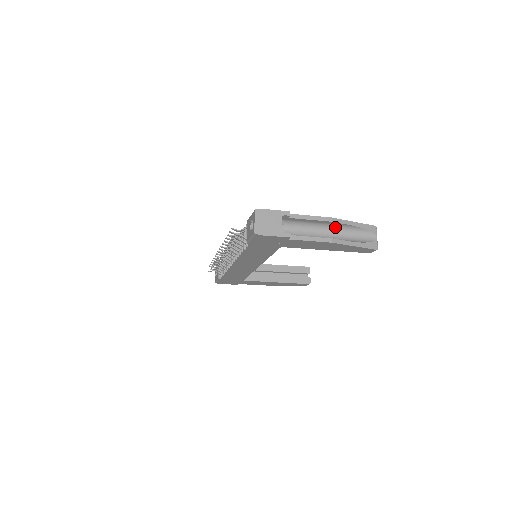
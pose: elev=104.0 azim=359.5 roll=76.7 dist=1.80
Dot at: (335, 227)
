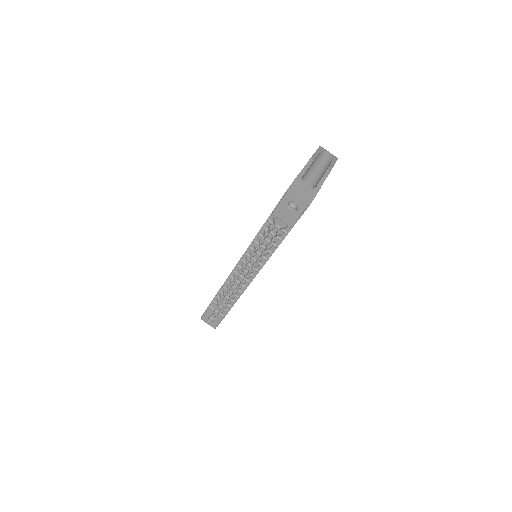
Dot at: (313, 165)
